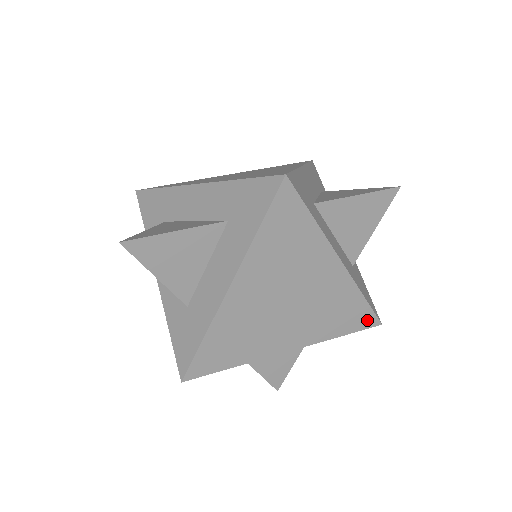
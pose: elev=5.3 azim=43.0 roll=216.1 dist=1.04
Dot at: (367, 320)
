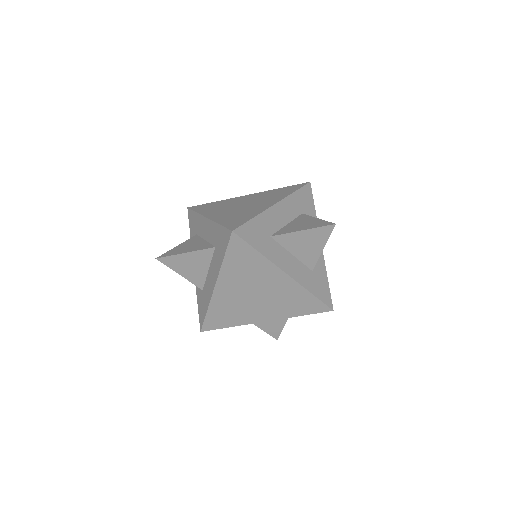
Dot at: (320, 307)
